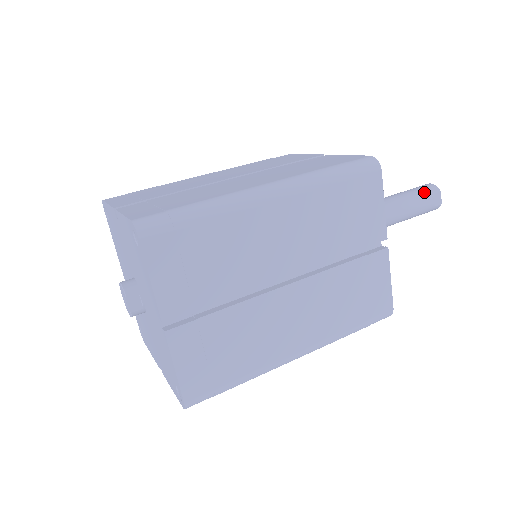
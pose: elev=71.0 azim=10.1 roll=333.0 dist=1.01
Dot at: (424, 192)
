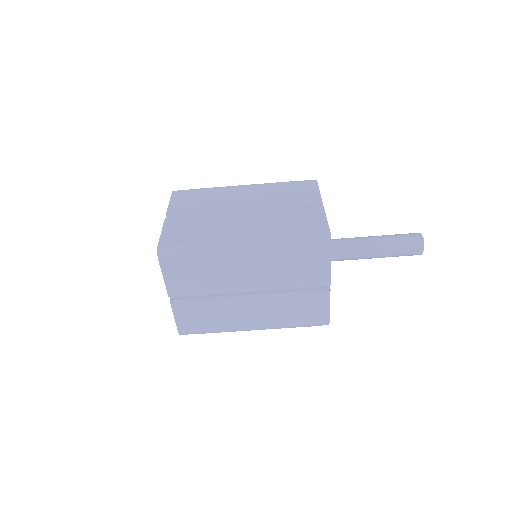
Dot at: (408, 242)
